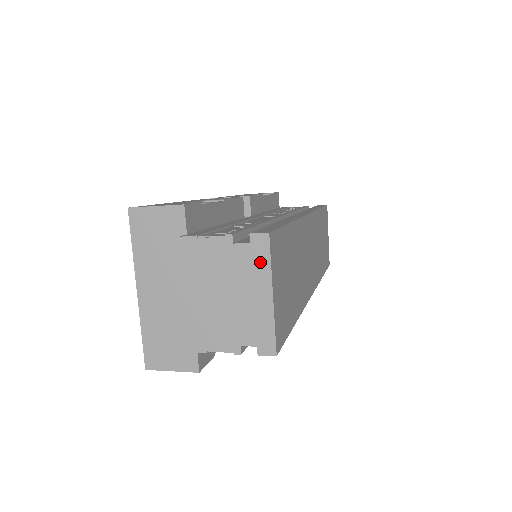
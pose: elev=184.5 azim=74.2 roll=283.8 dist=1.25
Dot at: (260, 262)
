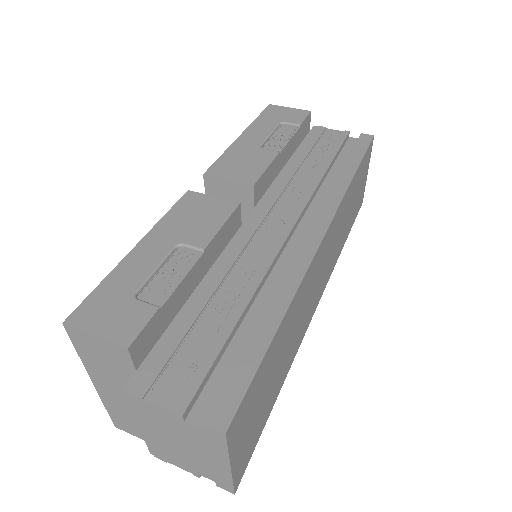
Dot at: (216, 445)
